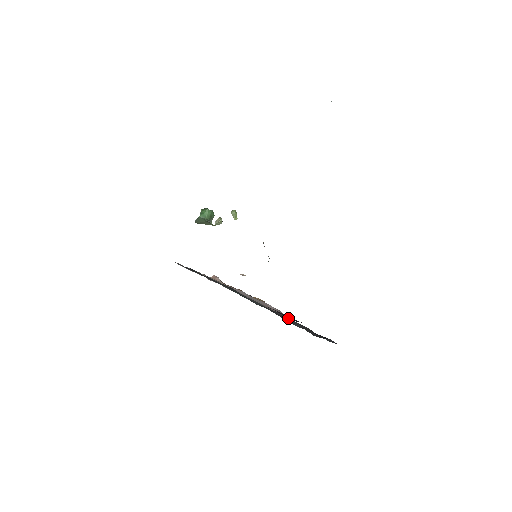
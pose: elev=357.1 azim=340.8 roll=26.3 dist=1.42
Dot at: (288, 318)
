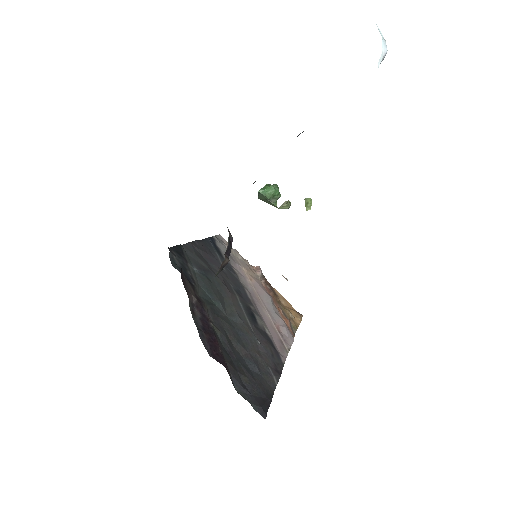
Dot at: (264, 352)
